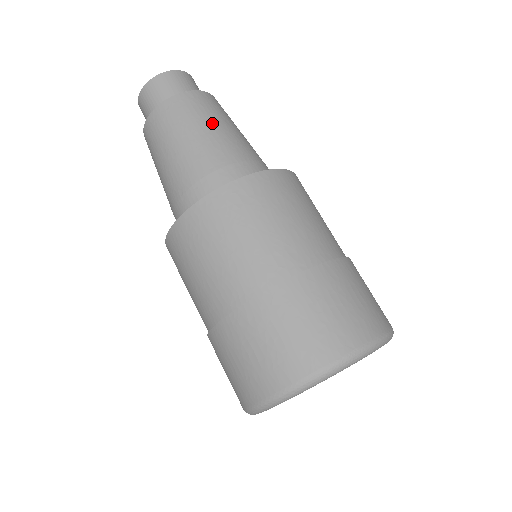
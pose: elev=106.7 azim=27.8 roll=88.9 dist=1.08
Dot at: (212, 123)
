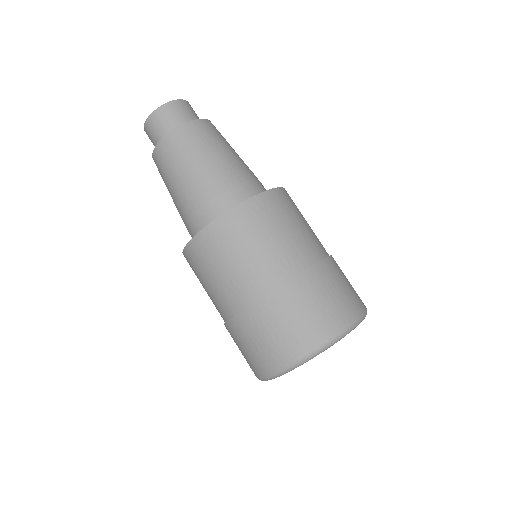
Dot at: (219, 148)
